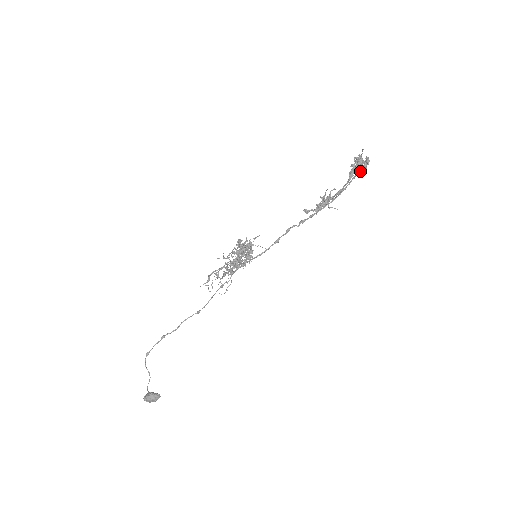
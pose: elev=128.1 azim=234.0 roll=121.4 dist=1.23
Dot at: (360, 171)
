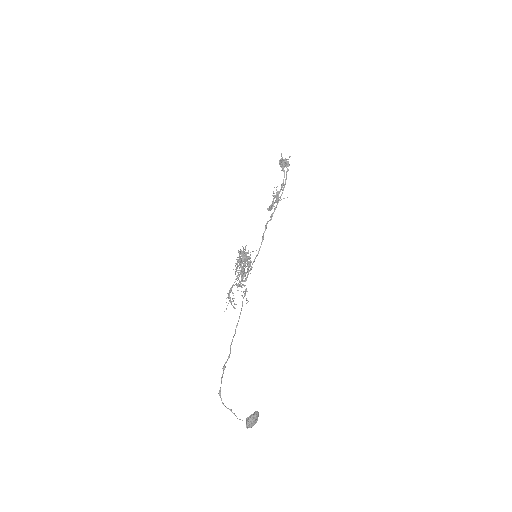
Dot at: (287, 166)
